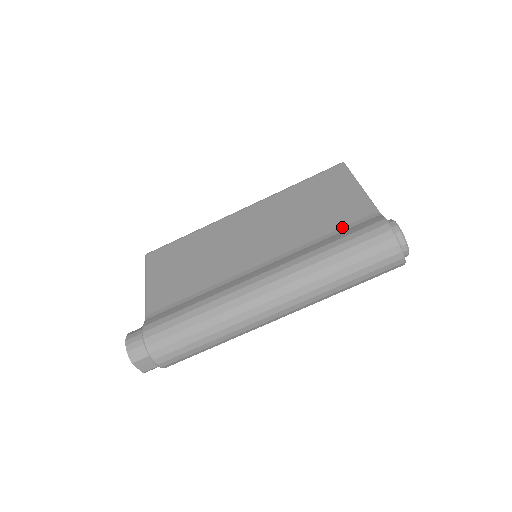
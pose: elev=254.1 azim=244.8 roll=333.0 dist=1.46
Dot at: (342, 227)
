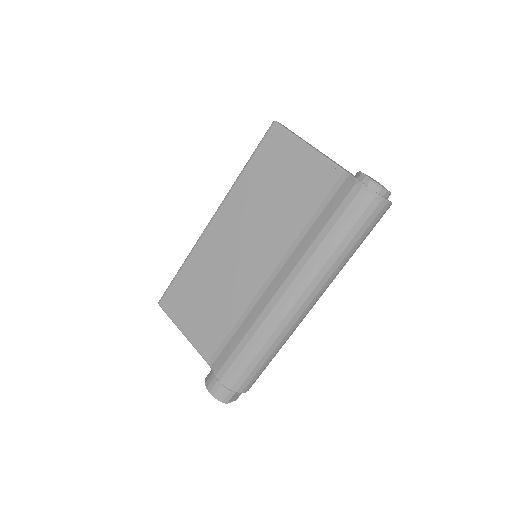
Dot at: (321, 203)
